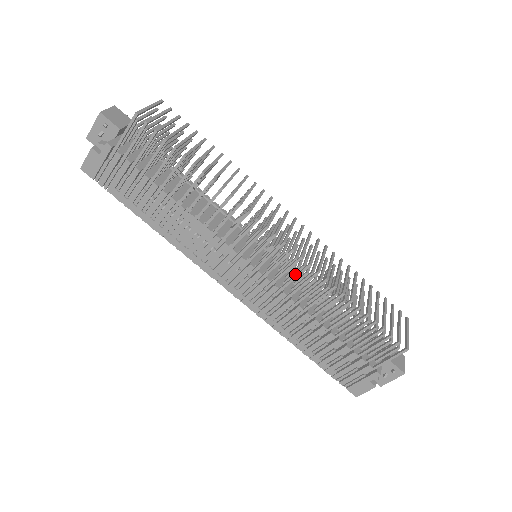
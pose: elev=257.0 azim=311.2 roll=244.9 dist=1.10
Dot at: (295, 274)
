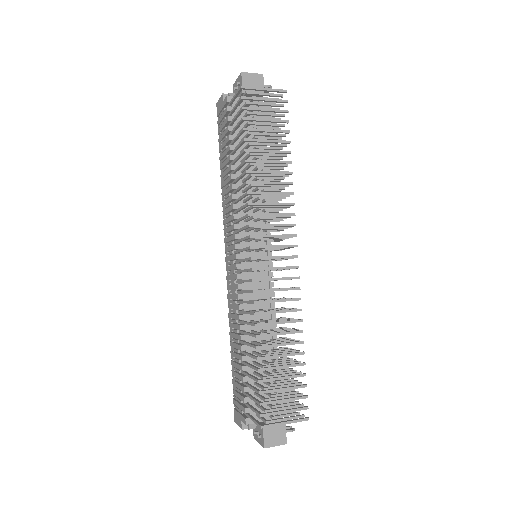
Dot at: occluded
